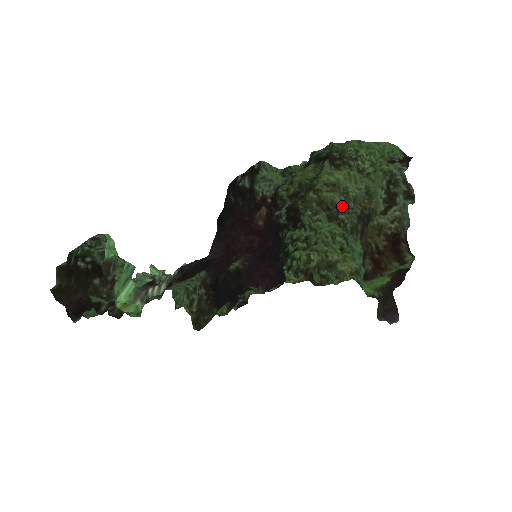
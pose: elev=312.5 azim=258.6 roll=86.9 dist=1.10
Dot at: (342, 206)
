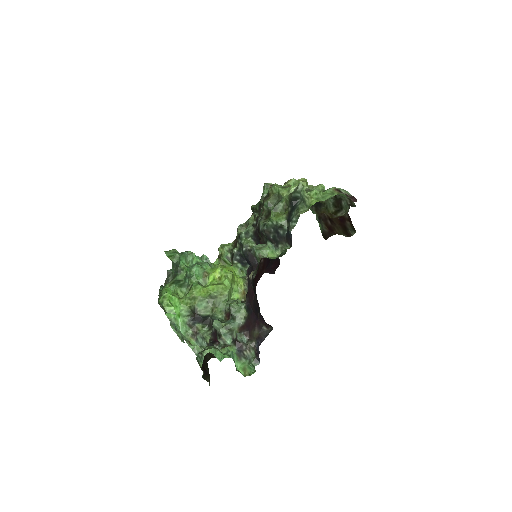
Dot at: occluded
